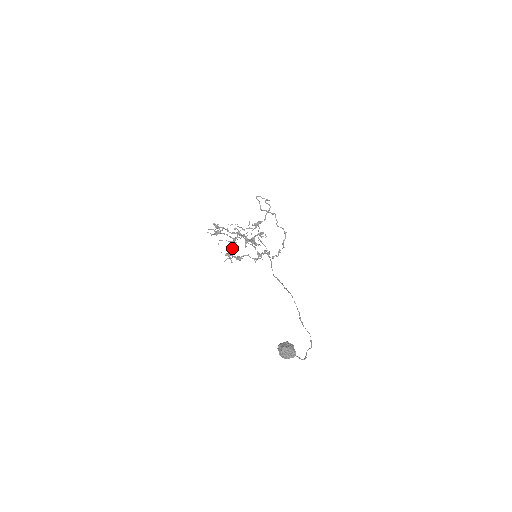
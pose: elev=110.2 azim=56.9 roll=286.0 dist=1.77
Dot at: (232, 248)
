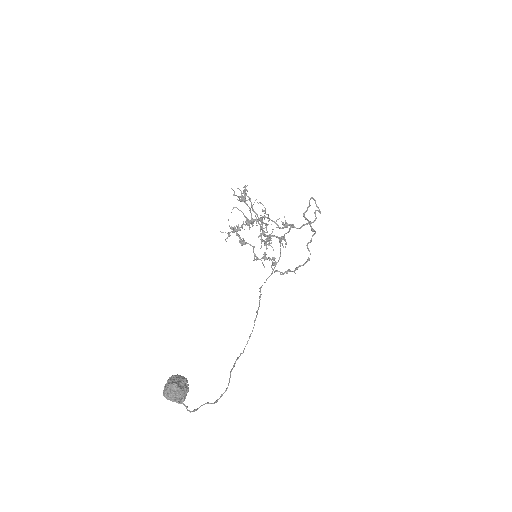
Dot at: (242, 226)
